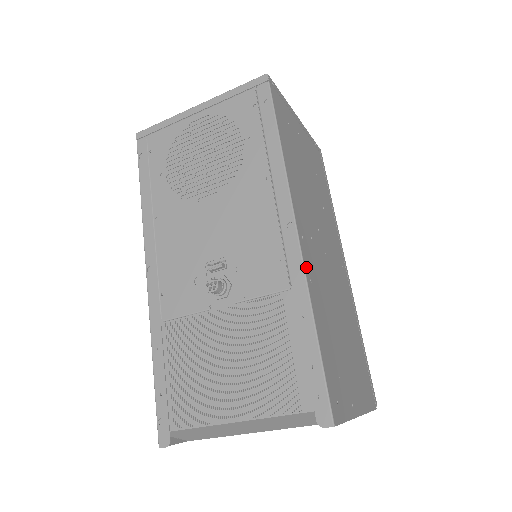
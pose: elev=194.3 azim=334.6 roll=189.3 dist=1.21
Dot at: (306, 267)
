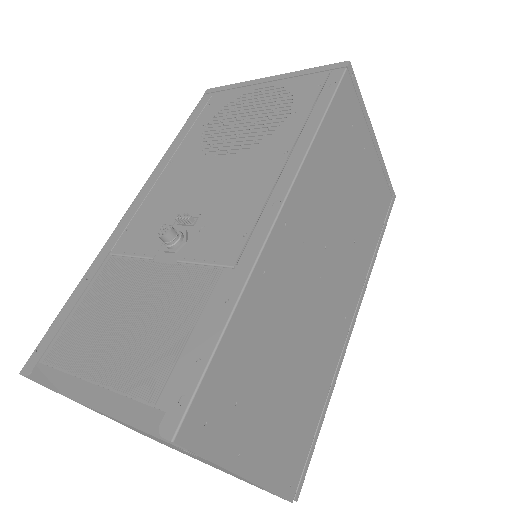
Dot at: (266, 253)
